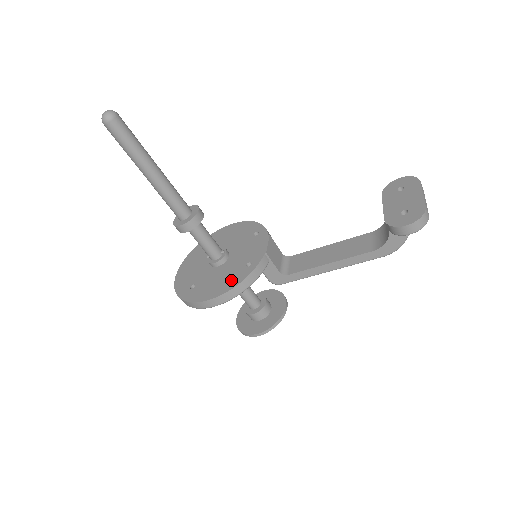
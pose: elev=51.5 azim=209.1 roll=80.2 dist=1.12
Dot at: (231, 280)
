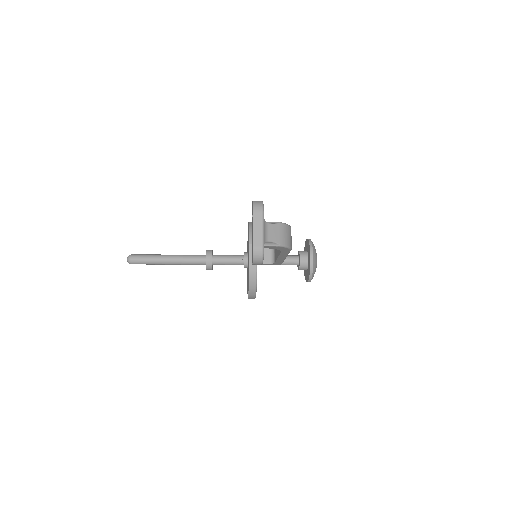
Dot at: (248, 284)
